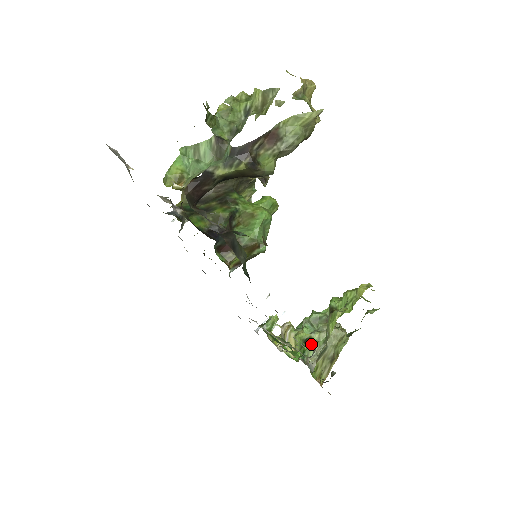
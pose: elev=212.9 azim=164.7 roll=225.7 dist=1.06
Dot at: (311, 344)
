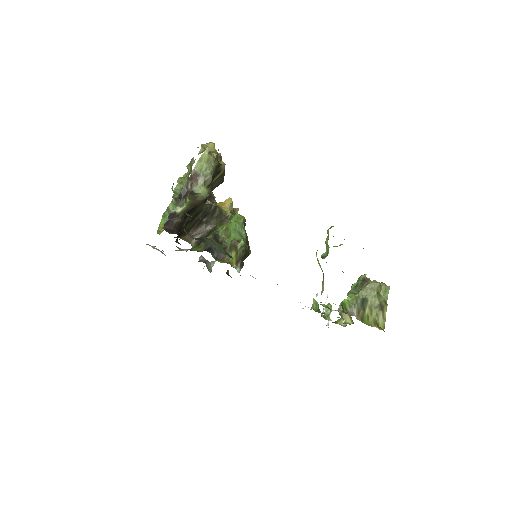
Dot at: (346, 299)
